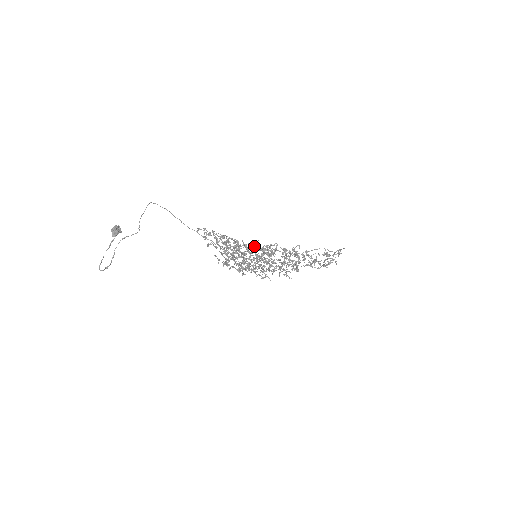
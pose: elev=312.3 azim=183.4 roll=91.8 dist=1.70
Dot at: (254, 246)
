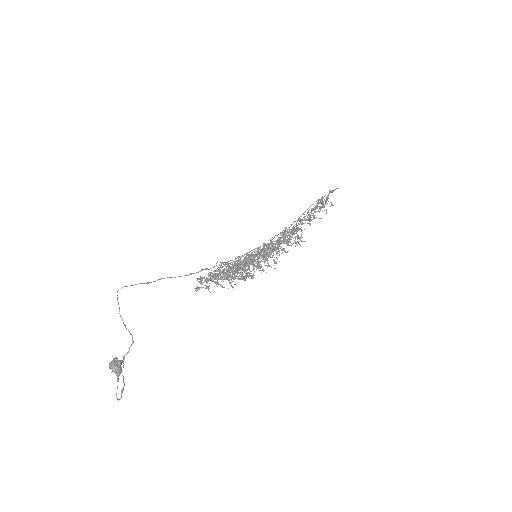
Dot at: occluded
